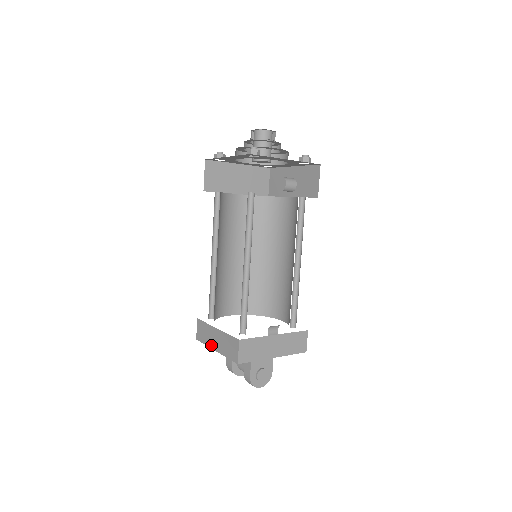
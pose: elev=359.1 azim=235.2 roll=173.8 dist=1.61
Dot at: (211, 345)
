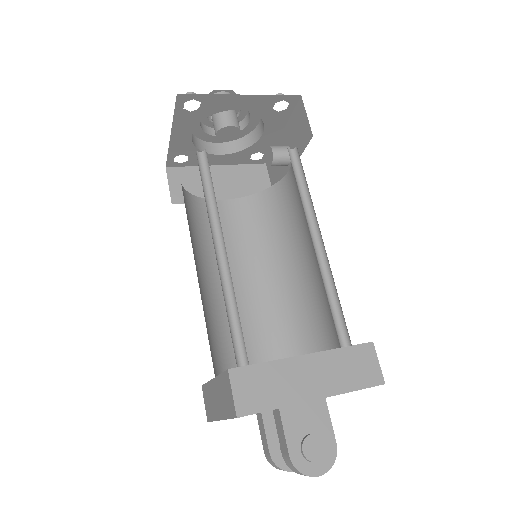
Dot at: (215, 415)
